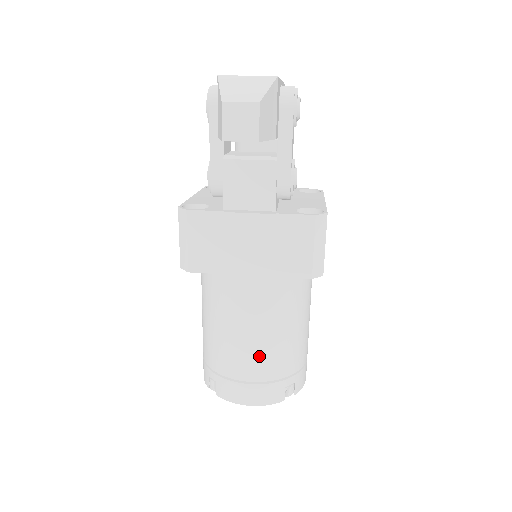
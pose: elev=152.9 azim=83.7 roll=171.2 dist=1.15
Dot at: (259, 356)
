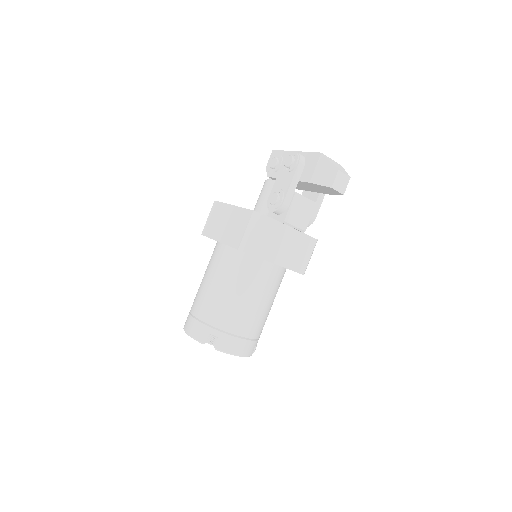
Dot at: (257, 320)
